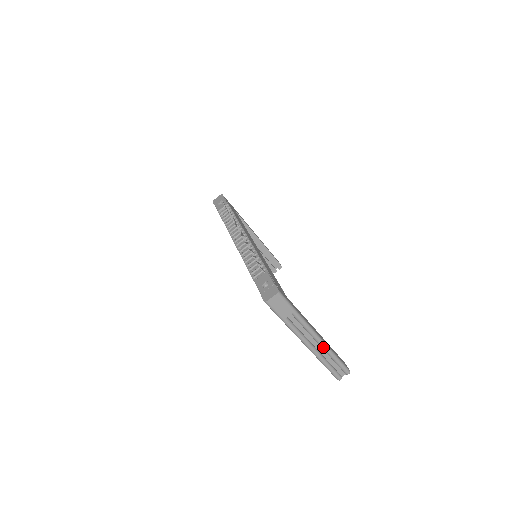
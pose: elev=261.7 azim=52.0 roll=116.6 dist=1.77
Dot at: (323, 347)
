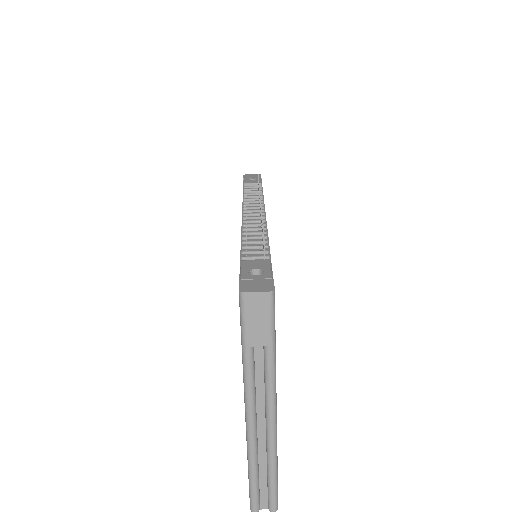
Dot at: (269, 439)
